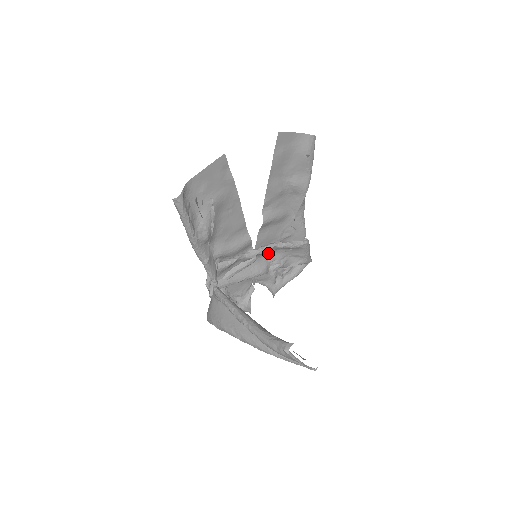
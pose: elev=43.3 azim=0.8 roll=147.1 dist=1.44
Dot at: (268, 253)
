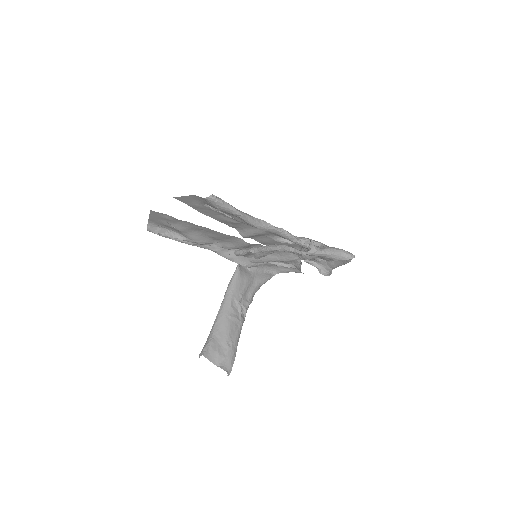
Dot at: occluded
